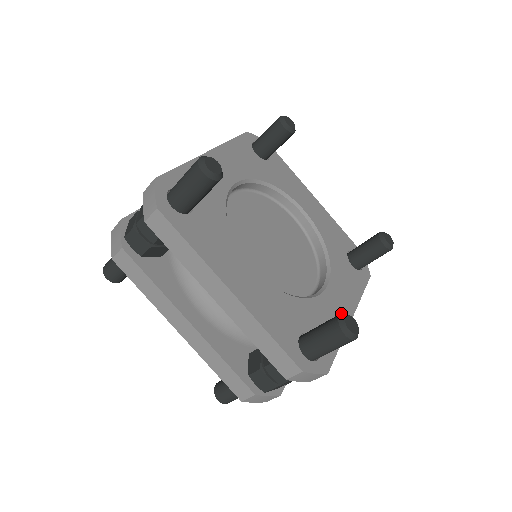
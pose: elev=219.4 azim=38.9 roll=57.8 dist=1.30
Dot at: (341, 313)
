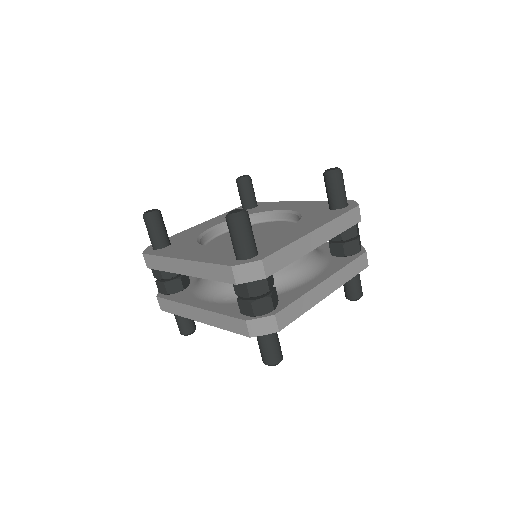
Dot at: occluded
